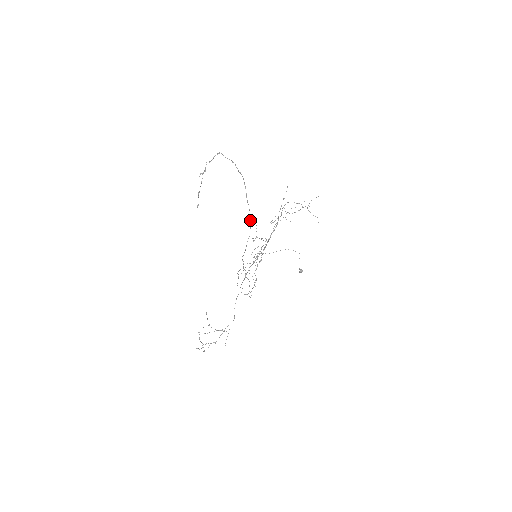
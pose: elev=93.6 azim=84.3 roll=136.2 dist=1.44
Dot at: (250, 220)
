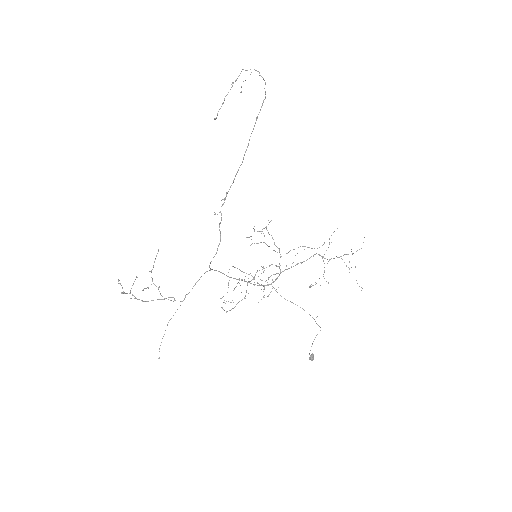
Dot at: occluded
